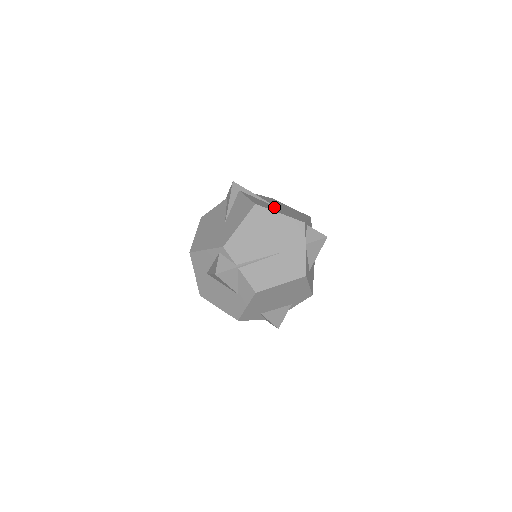
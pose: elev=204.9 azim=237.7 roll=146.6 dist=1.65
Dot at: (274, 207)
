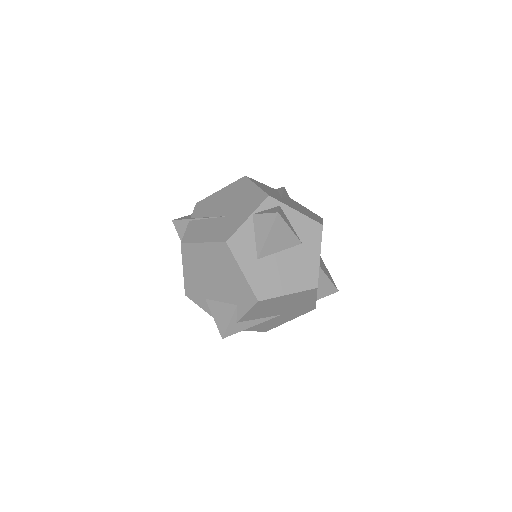
Dot at: (274, 193)
